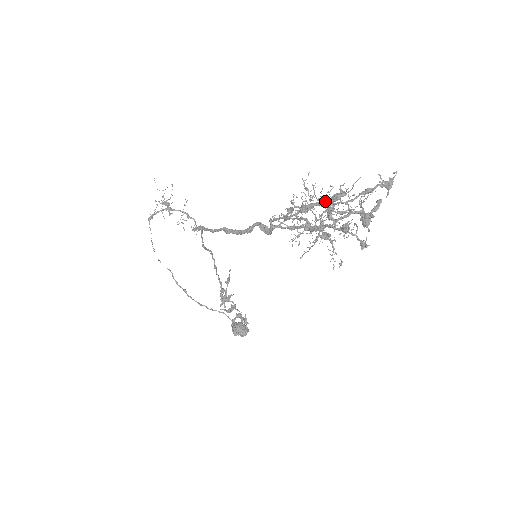
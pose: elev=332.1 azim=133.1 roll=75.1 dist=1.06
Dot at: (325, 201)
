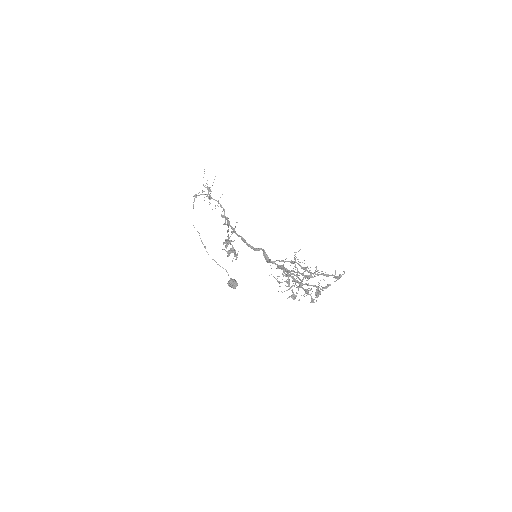
Dot at: occluded
